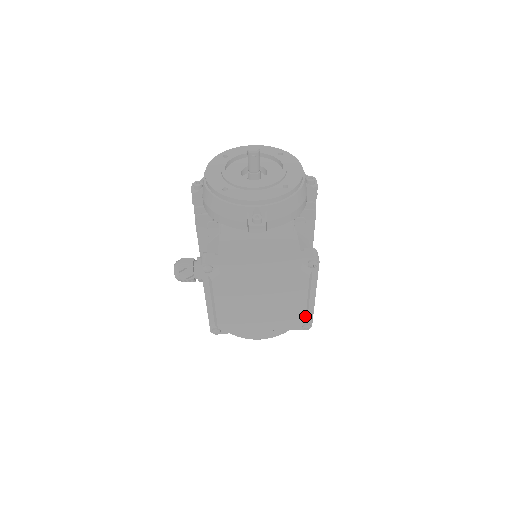
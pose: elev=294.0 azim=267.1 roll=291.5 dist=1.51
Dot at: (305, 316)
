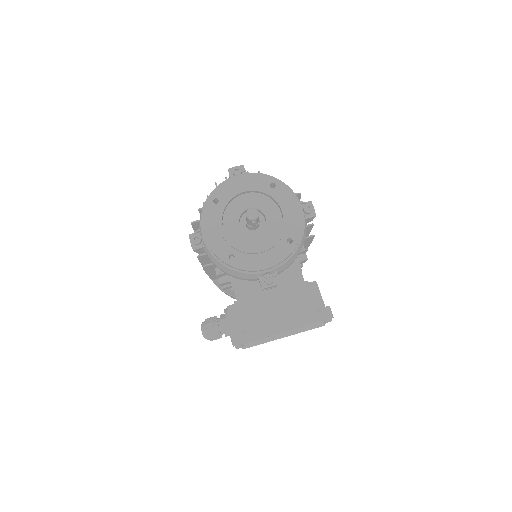
Dot at: occluded
